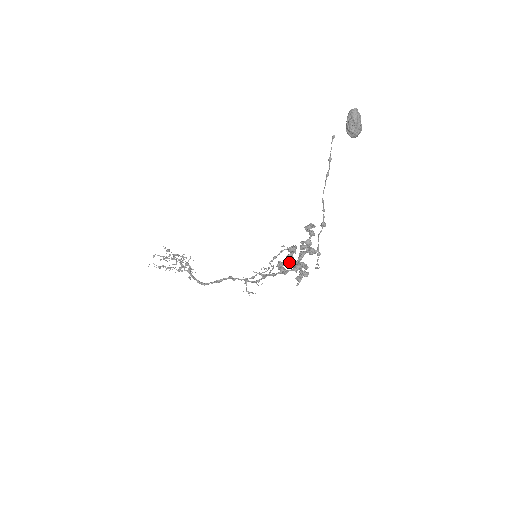
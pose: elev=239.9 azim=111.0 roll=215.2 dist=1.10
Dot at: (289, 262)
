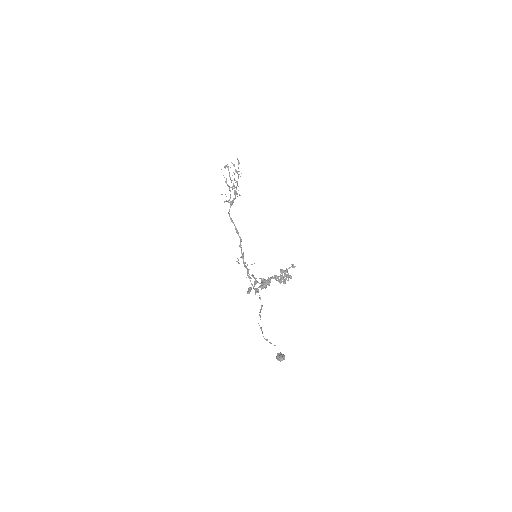
Dot at: occluded
